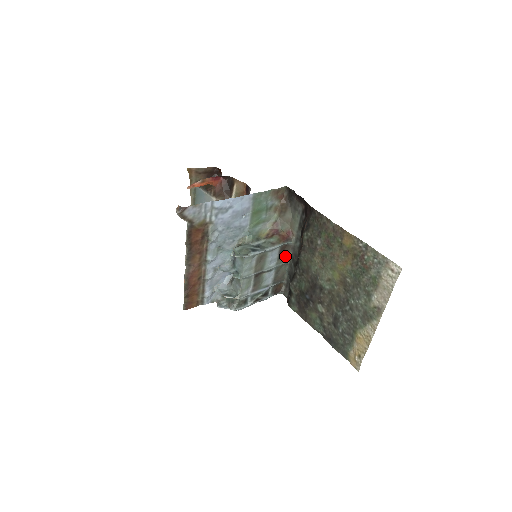
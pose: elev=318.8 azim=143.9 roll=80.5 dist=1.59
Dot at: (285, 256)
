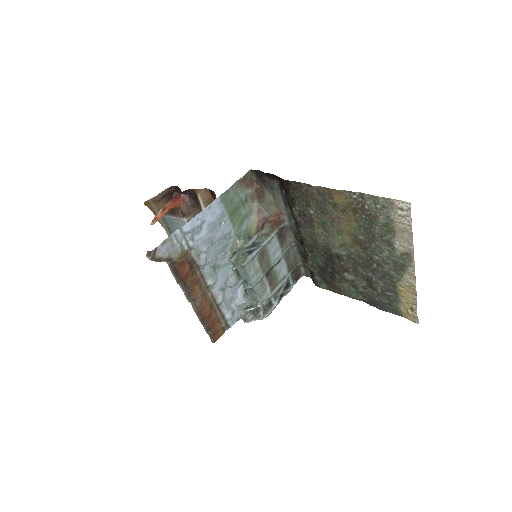
Dot at: (287, 239)
